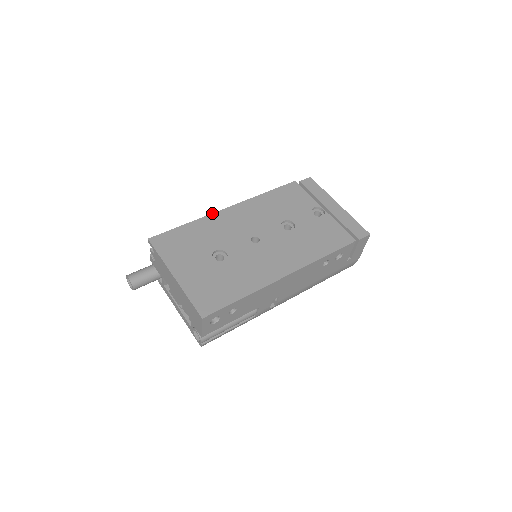
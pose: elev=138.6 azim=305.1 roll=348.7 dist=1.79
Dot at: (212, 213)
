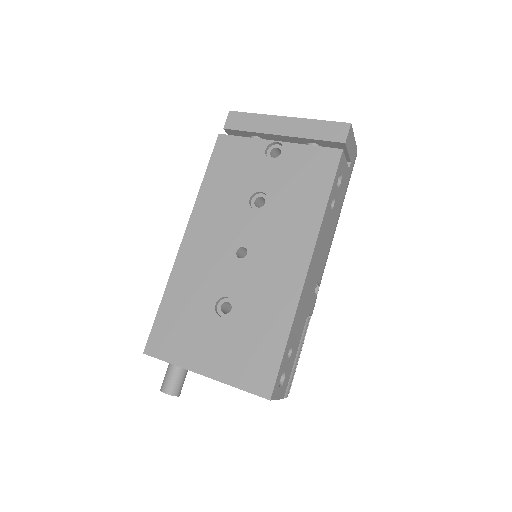
Dot at: (174, 262)
